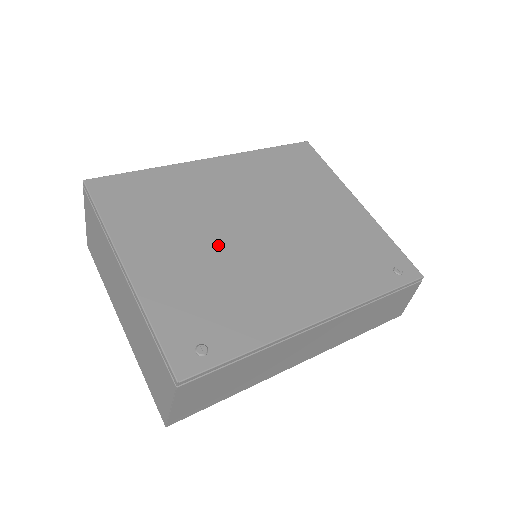
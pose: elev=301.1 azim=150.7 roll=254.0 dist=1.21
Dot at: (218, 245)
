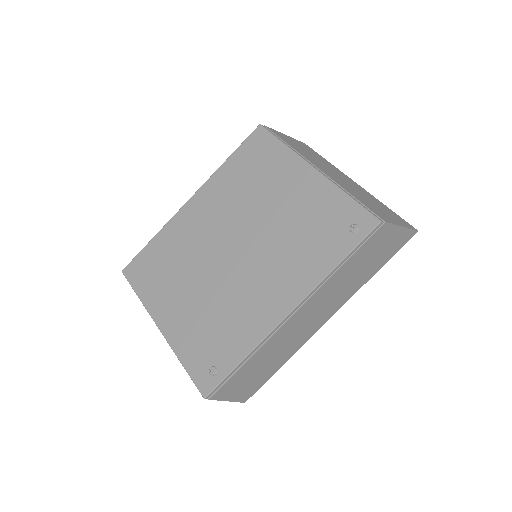
Dot at: (208, 280)
